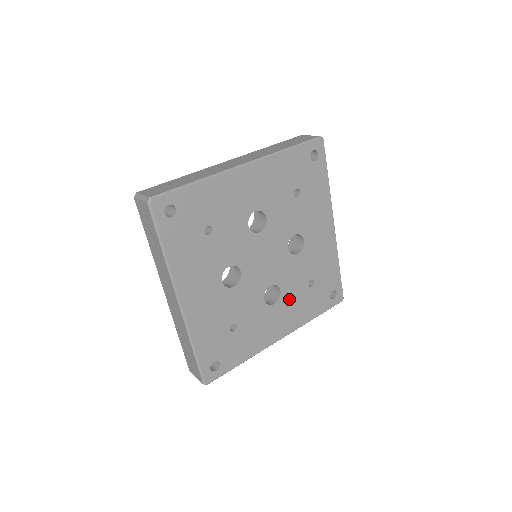
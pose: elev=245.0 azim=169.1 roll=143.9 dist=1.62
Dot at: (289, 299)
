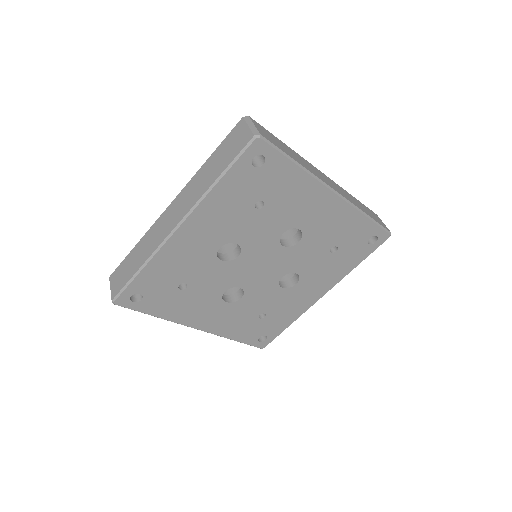
Dot at: (238, 310)
